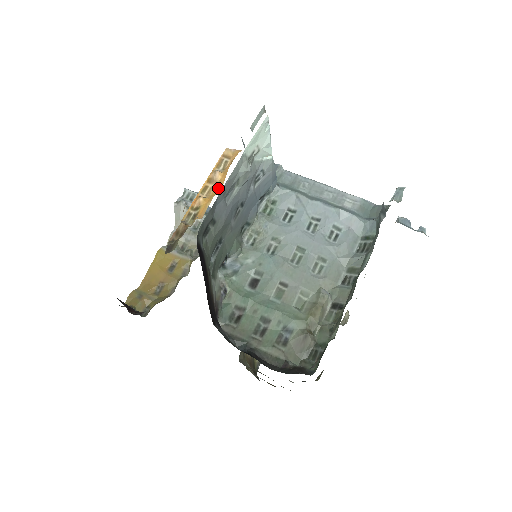
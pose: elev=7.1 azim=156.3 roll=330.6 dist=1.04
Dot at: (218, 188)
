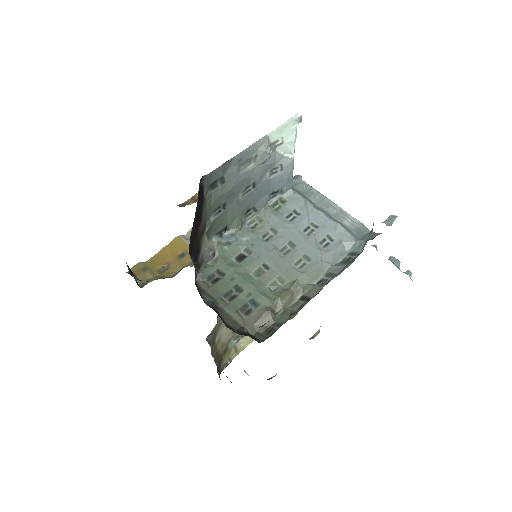
Dot at: occluded
